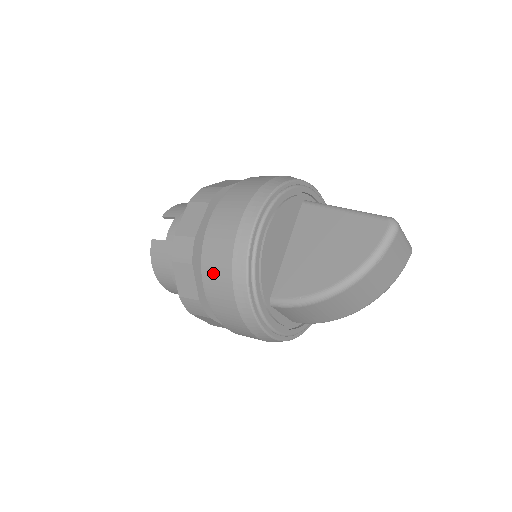
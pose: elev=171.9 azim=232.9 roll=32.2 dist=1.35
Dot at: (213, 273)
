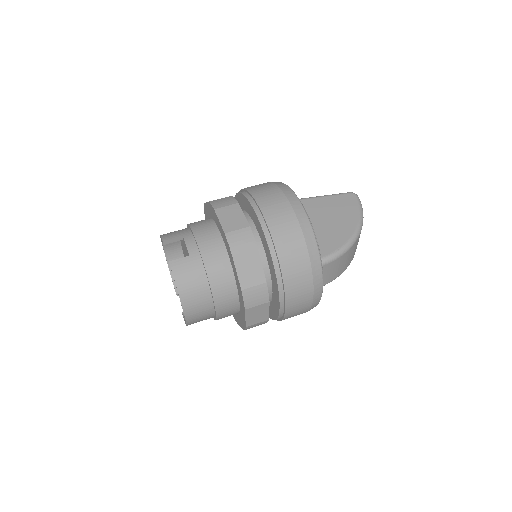
Dot at: (285, 245)
